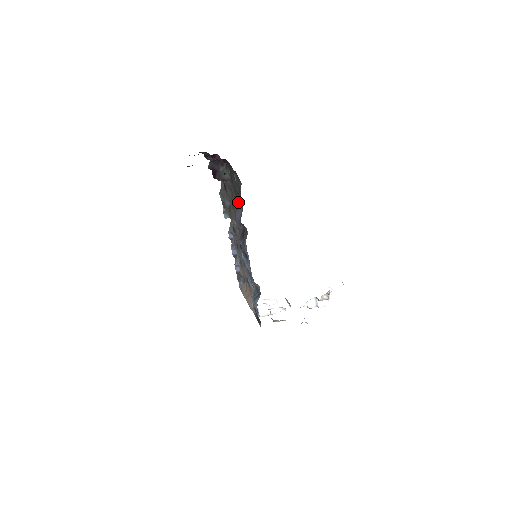
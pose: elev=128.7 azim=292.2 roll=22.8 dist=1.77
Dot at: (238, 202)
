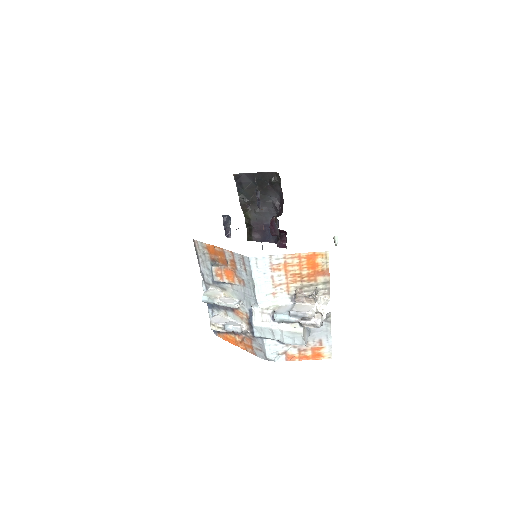
Dot at: occluded
